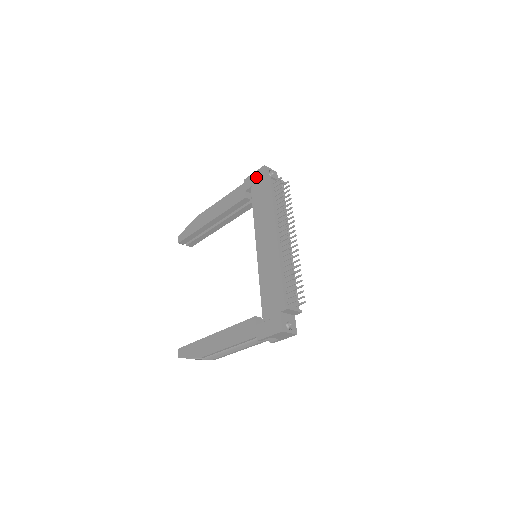
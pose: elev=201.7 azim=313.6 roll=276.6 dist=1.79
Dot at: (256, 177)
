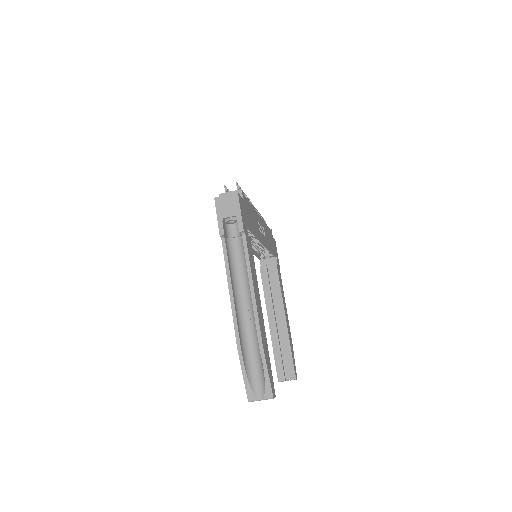
Dot at: occluded
